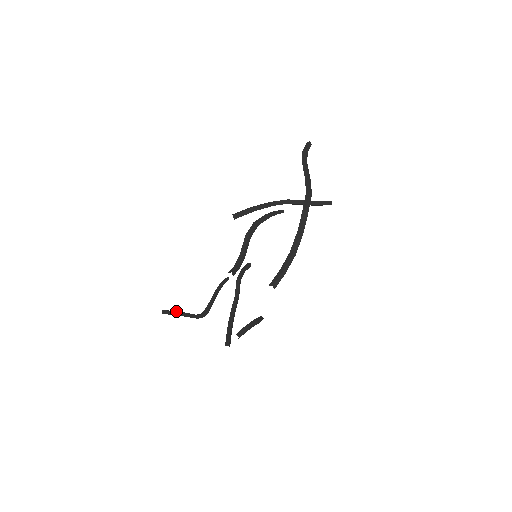
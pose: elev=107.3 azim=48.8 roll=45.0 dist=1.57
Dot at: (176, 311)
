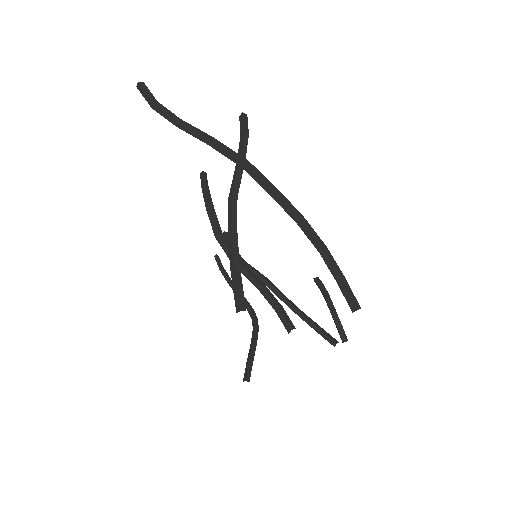
Dot at: (249, 361)
